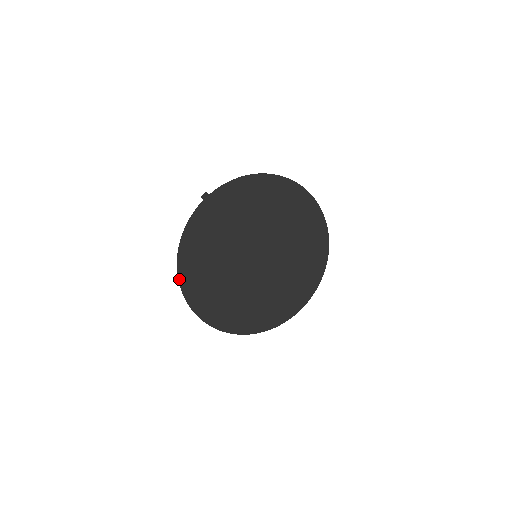
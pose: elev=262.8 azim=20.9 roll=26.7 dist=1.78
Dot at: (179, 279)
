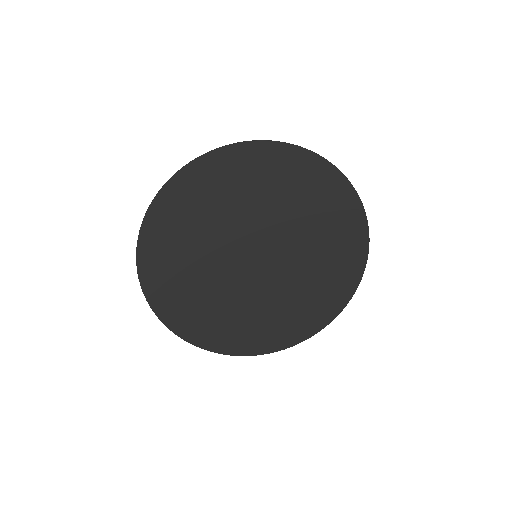
Dot at: (203, 348)
